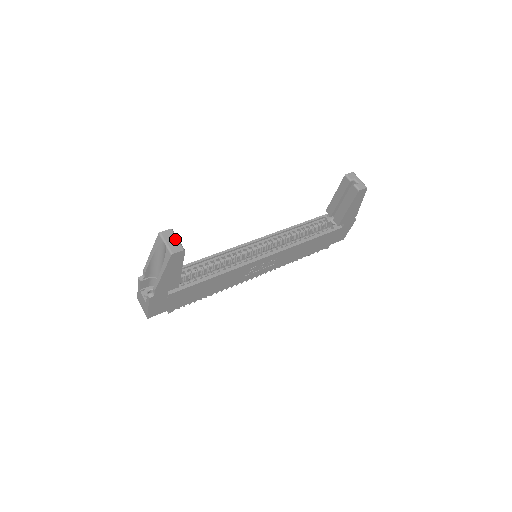
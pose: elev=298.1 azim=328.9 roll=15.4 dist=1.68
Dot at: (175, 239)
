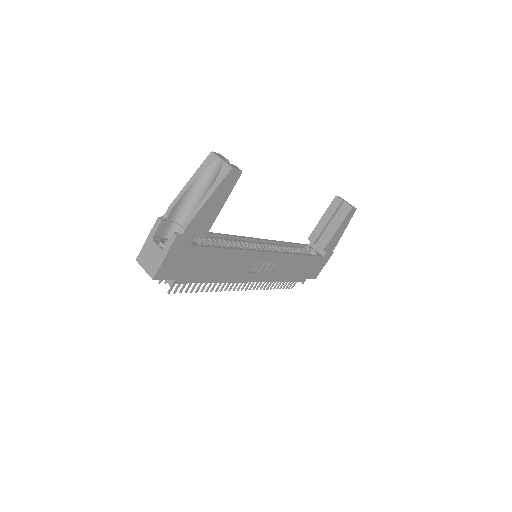
Dot at: occluded
